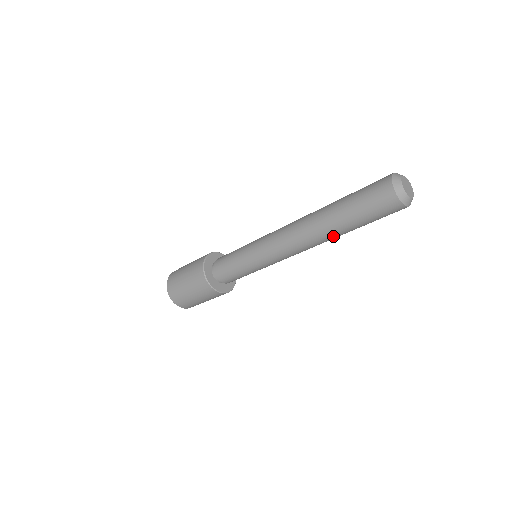
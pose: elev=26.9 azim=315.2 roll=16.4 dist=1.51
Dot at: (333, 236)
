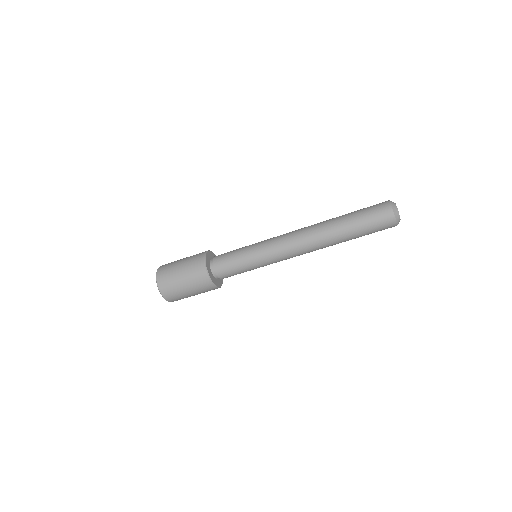
Dot at: (334, 239)
